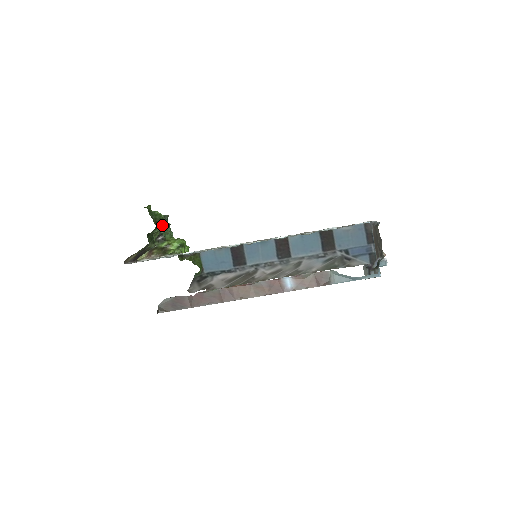
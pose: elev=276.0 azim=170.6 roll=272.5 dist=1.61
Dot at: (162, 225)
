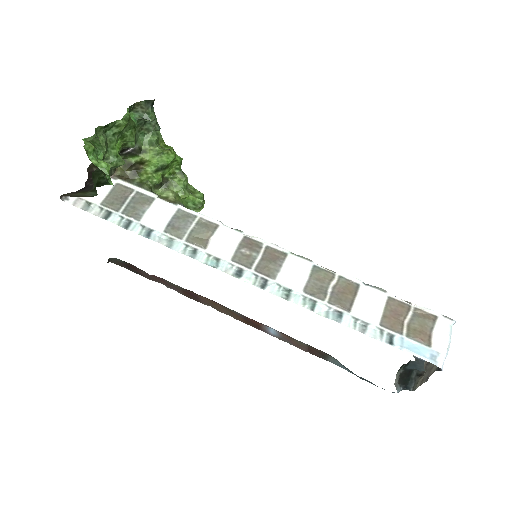
Dot at: (131, 136)
